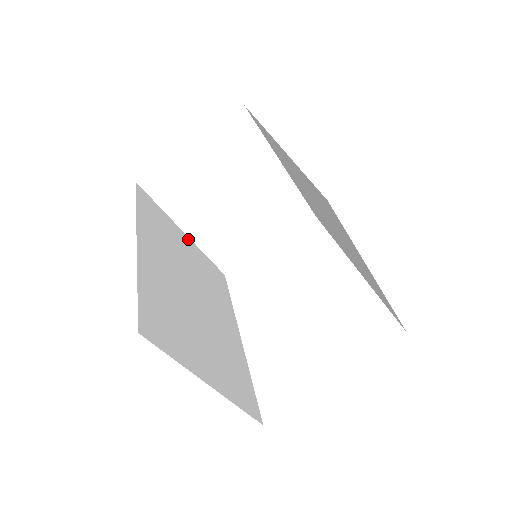
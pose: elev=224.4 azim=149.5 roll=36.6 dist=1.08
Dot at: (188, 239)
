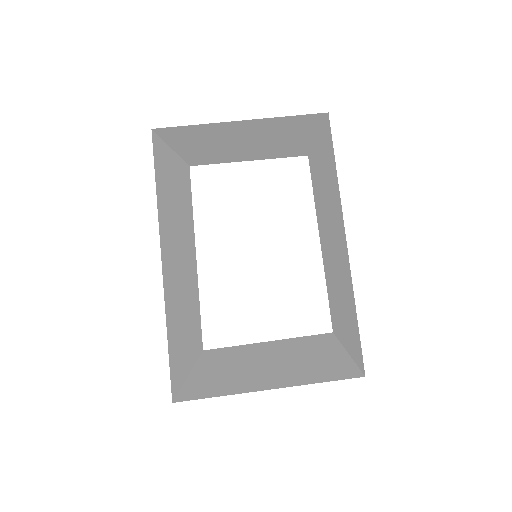
Dot at: (176, 158)
